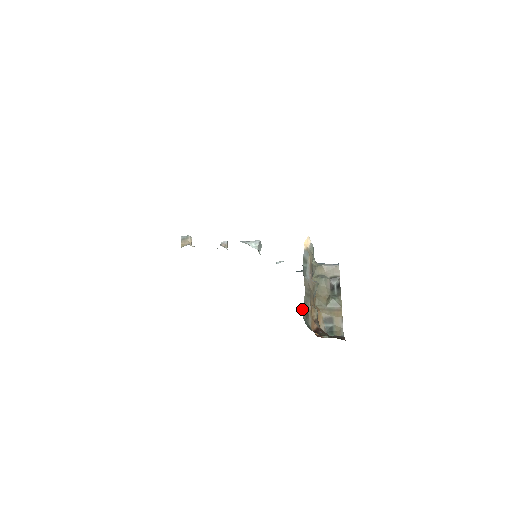
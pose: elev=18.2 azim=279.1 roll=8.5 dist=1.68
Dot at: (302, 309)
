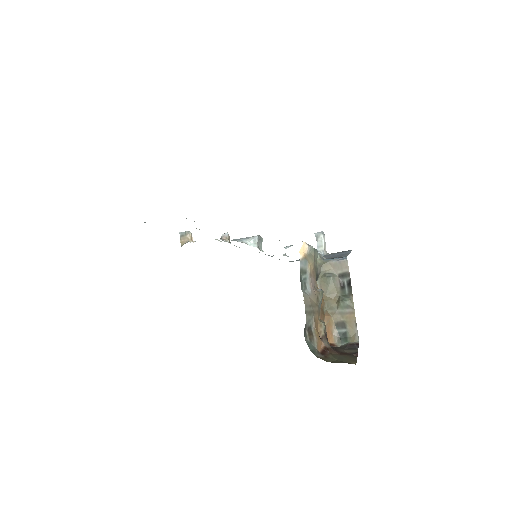
Dot at: (304, 332)
